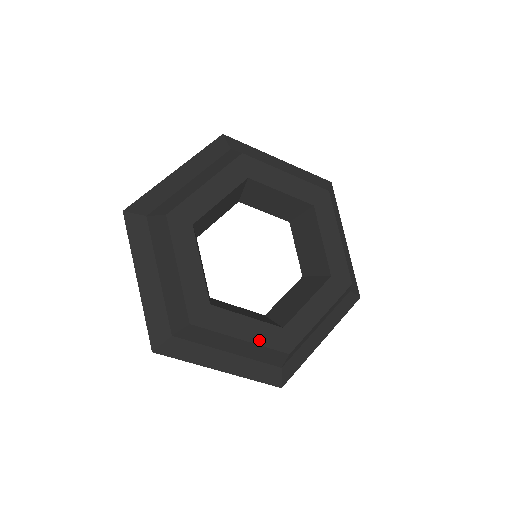
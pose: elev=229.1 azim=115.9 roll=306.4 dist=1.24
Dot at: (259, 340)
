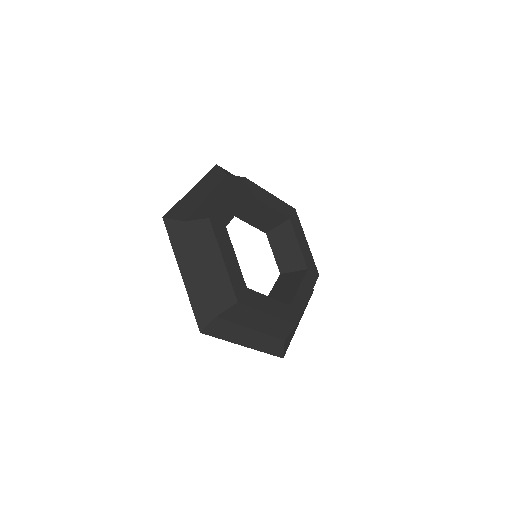
Dot at: (279, 315)
